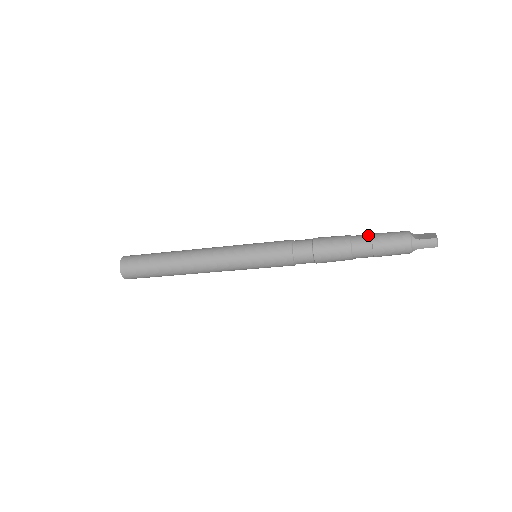
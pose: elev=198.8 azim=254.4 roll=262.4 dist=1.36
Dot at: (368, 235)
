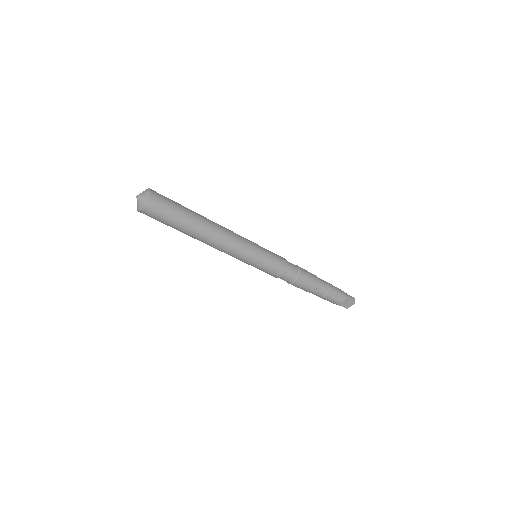
Dot at: occluded
